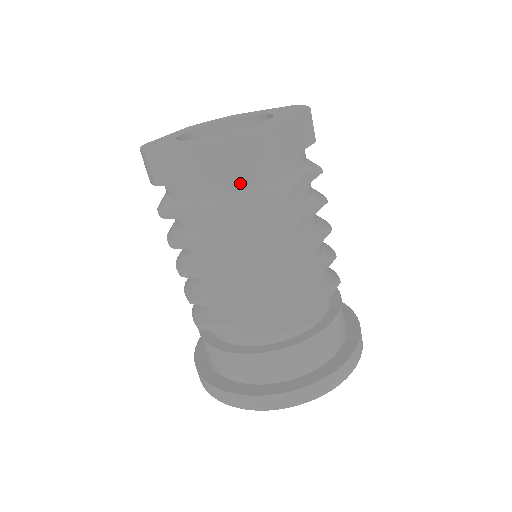
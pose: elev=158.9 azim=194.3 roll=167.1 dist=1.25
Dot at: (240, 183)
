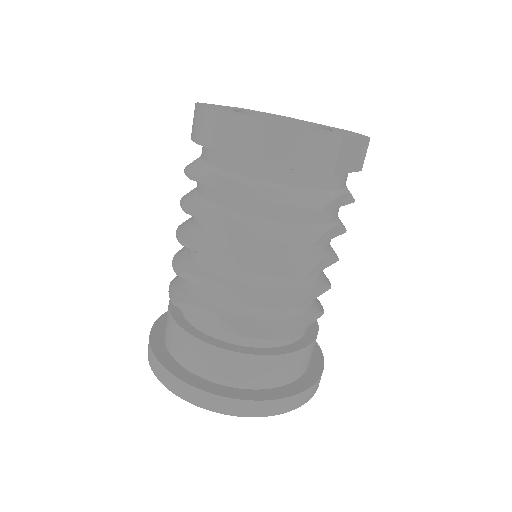
Dot at: (286, 175)
